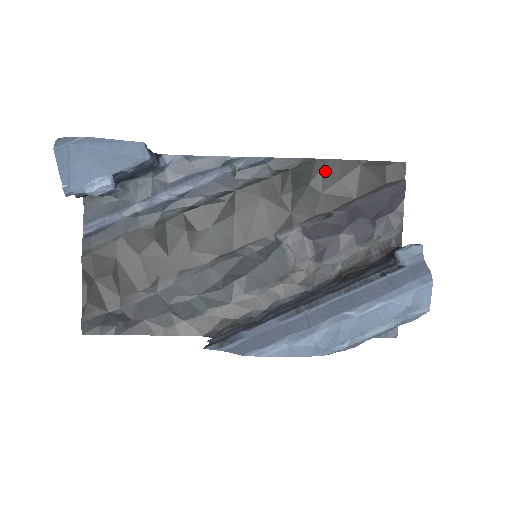
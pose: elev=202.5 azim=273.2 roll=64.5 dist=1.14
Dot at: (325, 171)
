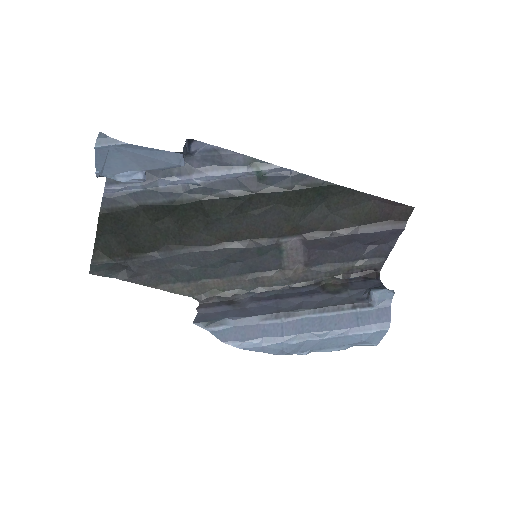
Dot at: (341, 196)
